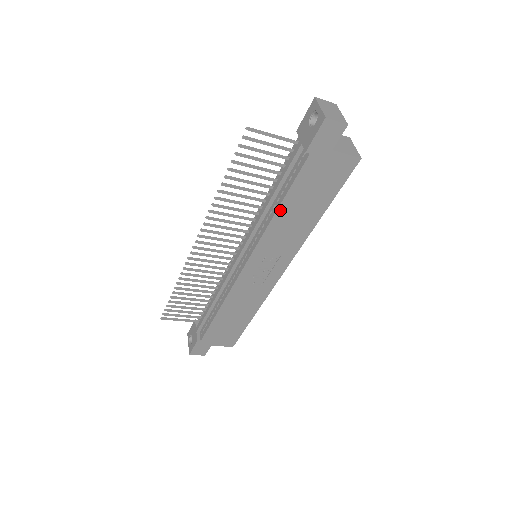
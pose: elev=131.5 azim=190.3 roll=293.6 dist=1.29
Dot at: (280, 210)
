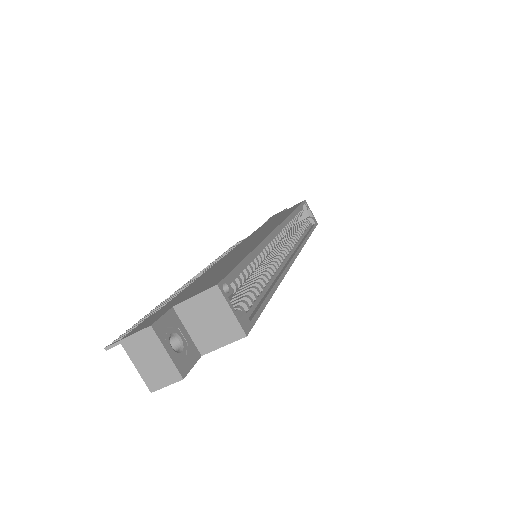
Dot at: occluded
